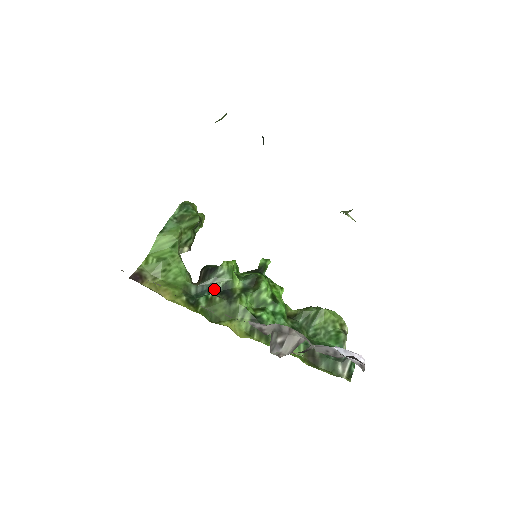
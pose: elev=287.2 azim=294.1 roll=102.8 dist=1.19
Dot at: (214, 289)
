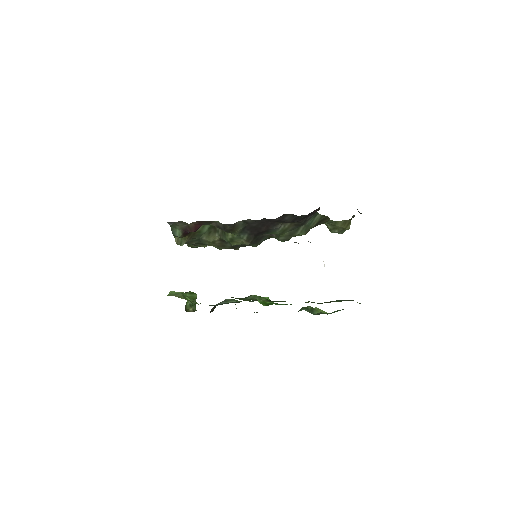
Dot at: (228, 303)
